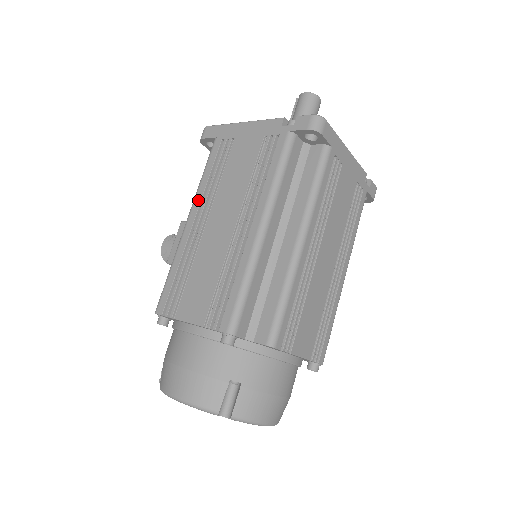
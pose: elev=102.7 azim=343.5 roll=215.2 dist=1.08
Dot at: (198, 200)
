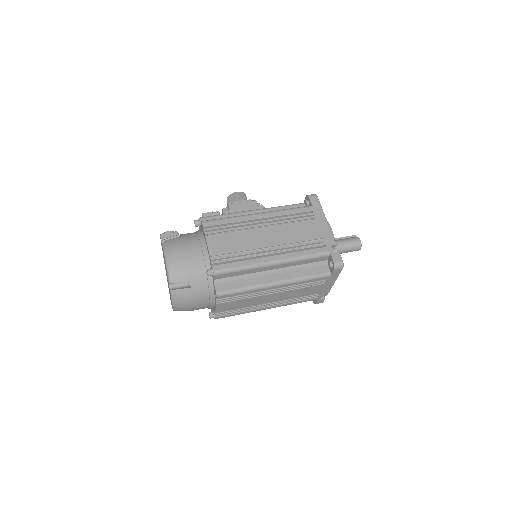
Dot at: (273, 215)
